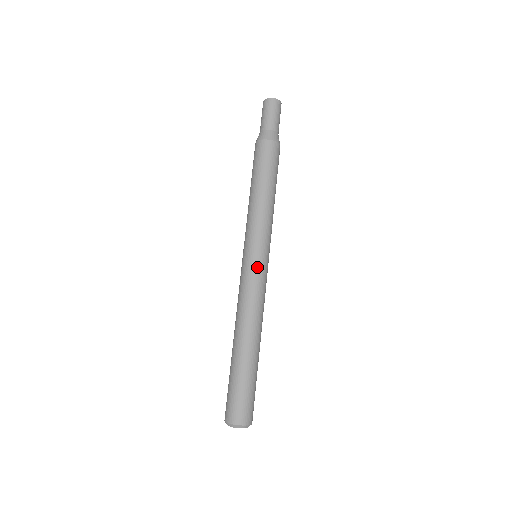
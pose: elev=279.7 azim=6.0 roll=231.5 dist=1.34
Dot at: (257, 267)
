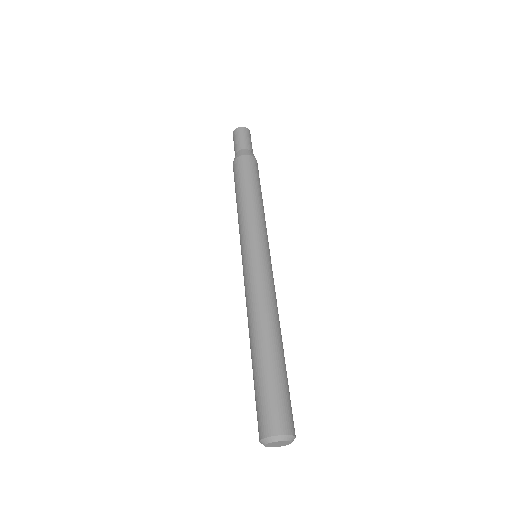
Dot at: (268, 261)
